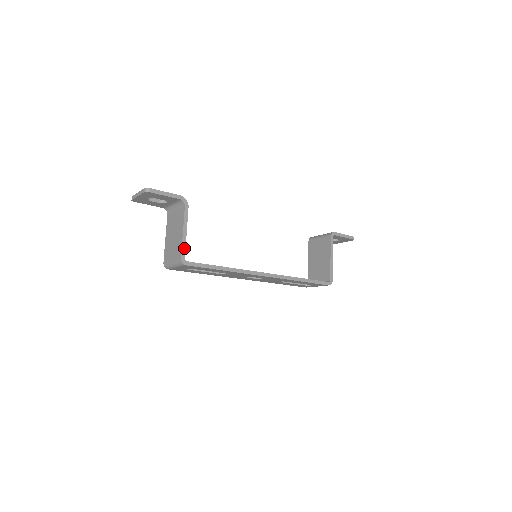
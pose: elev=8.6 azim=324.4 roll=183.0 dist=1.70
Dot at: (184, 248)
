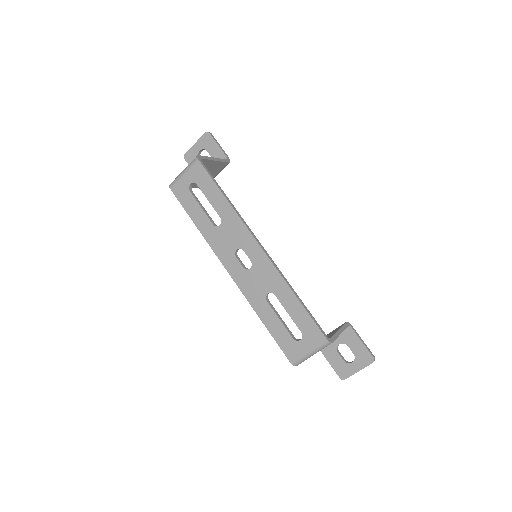
Dot at: (206, 158)
